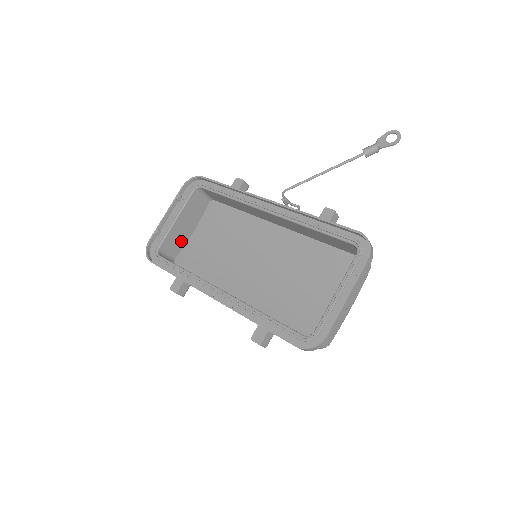
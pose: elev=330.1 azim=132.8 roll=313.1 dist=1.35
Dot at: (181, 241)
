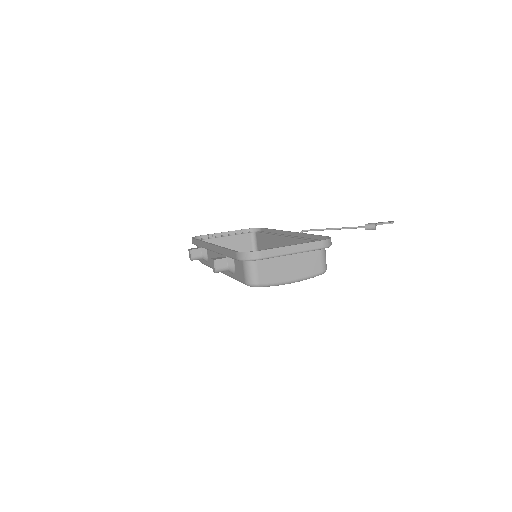
Dot at: occluded
